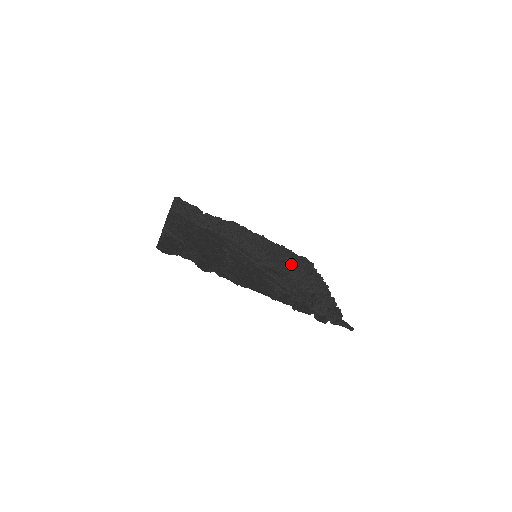
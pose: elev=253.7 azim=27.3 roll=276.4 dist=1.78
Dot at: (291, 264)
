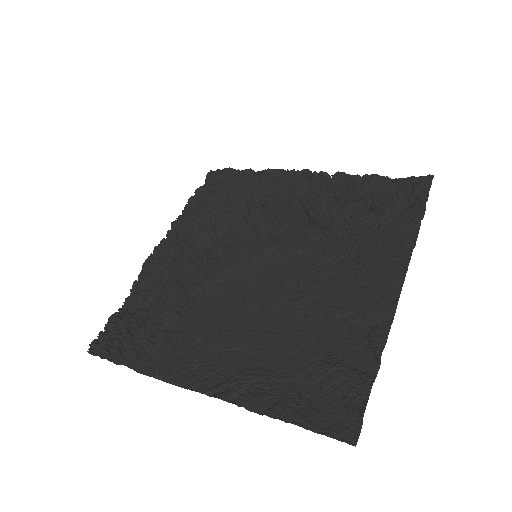
Dot at: (254, 205)
